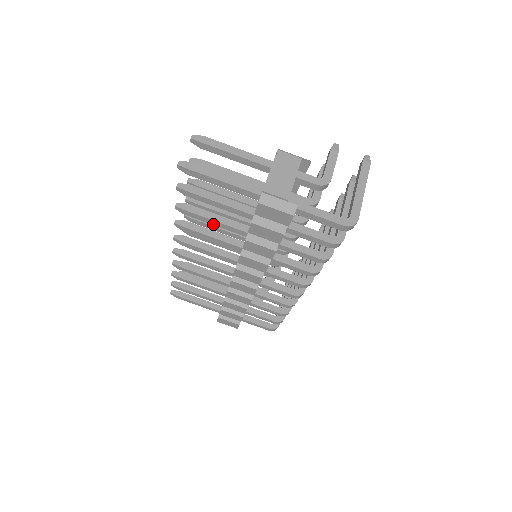
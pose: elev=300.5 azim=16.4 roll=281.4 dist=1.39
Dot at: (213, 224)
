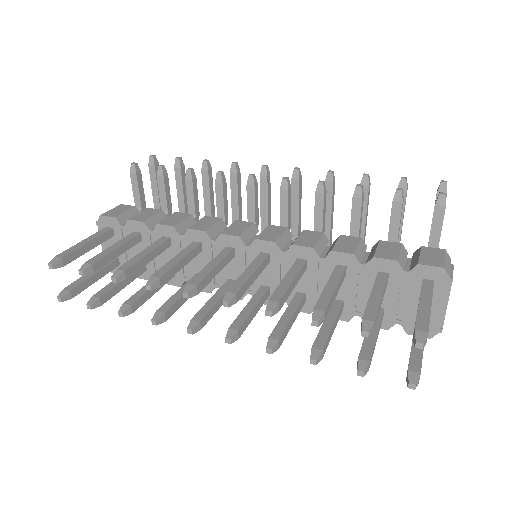
Dot at: occluded
